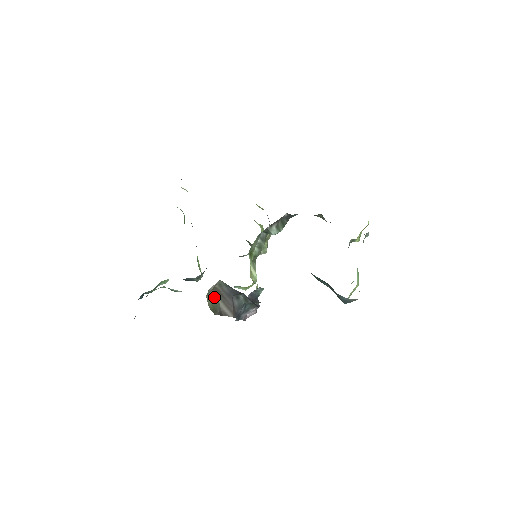
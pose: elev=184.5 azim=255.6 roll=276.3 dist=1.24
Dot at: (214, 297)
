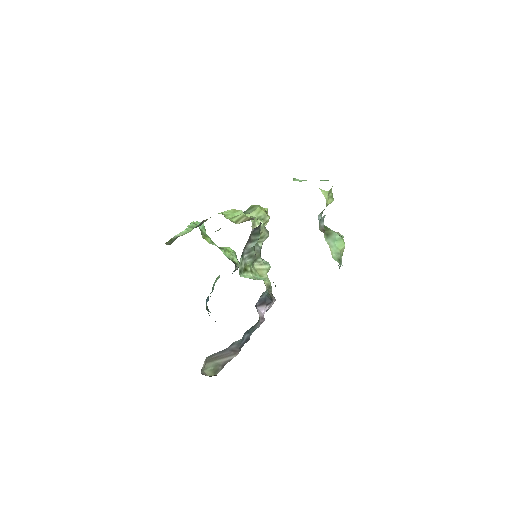
Dot at: (211, 365)
